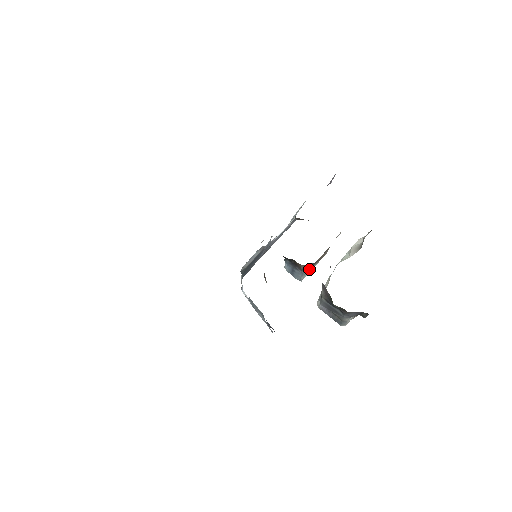
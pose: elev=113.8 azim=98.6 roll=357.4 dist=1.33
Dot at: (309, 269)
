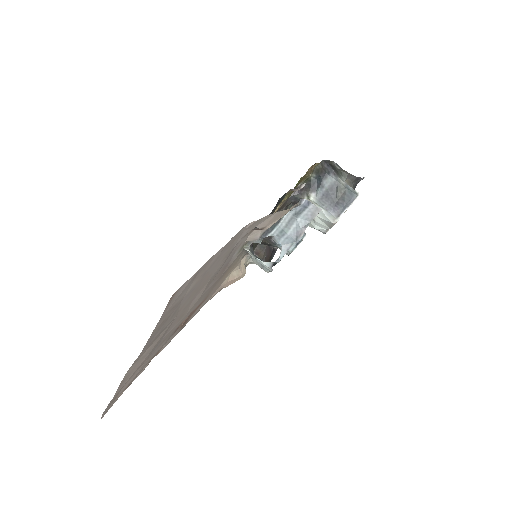
Dot at: occluded
